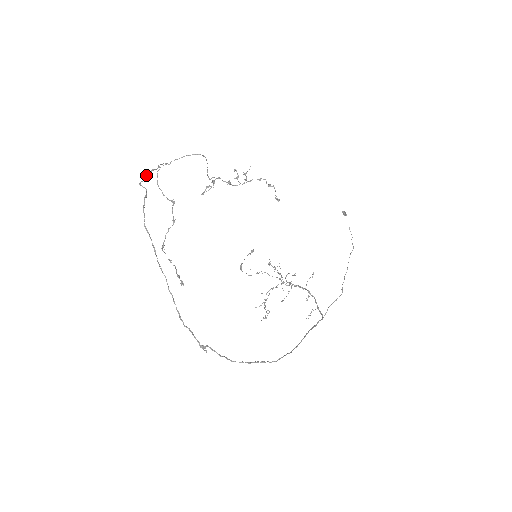
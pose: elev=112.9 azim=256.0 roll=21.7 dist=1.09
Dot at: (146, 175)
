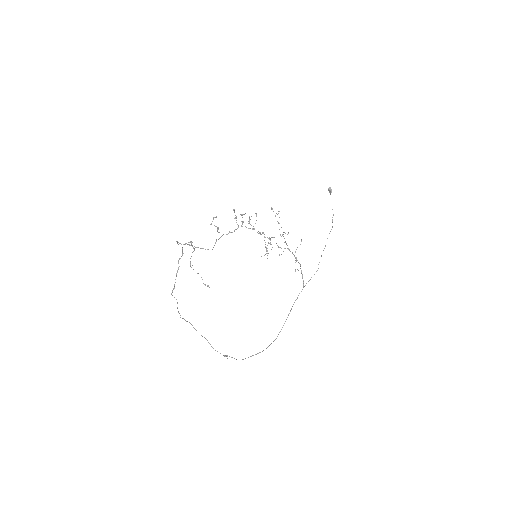
Dot at: occluded
